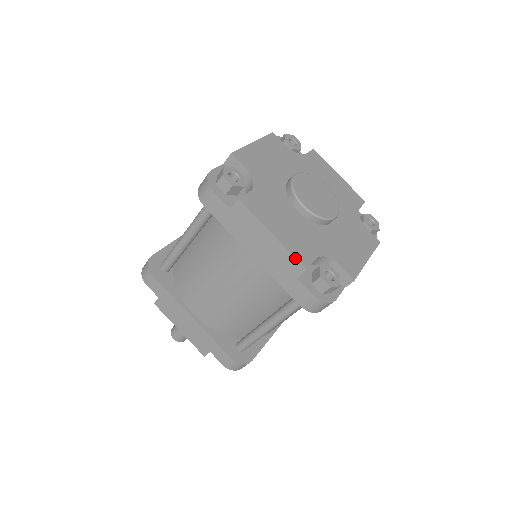
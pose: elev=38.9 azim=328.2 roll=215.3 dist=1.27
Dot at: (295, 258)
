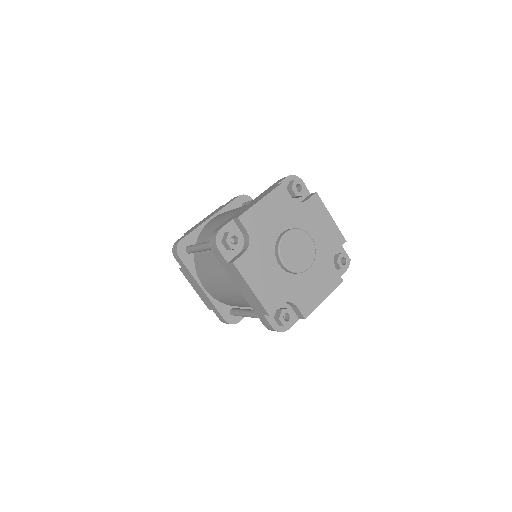
Dot at: (263, 307)
